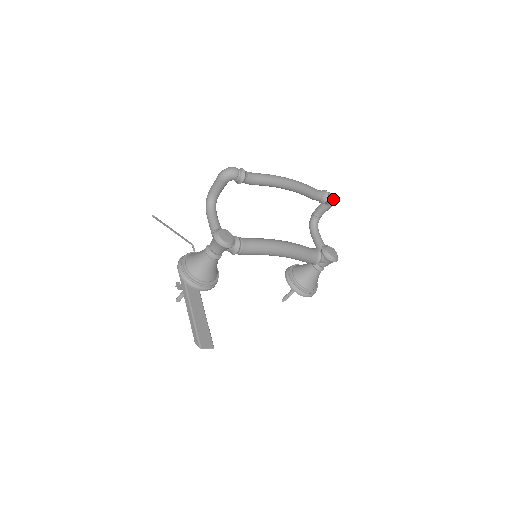
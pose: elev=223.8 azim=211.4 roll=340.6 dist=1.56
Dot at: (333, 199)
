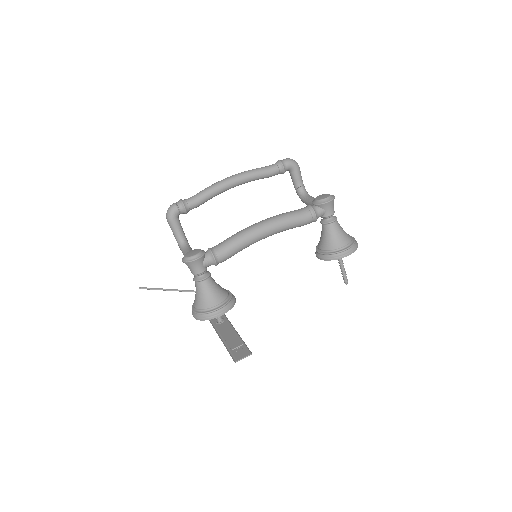
Dot at: (290, 161)
